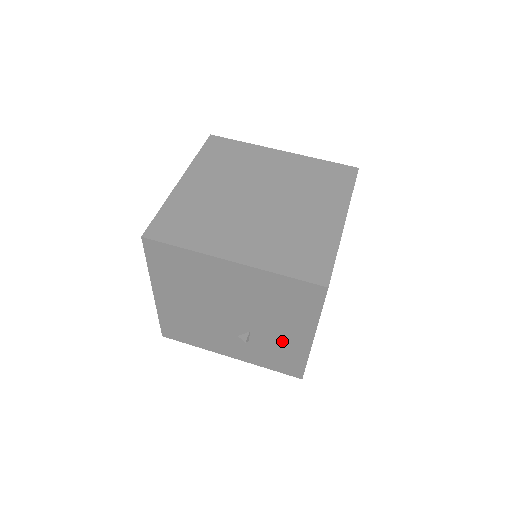
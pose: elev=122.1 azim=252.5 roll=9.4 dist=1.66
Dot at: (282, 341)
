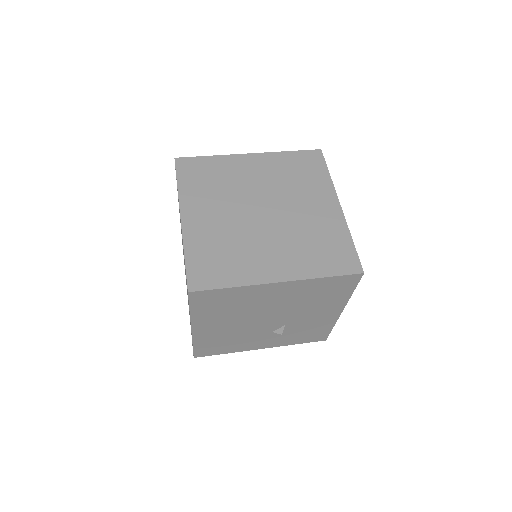
Dot at: (314, 321)
